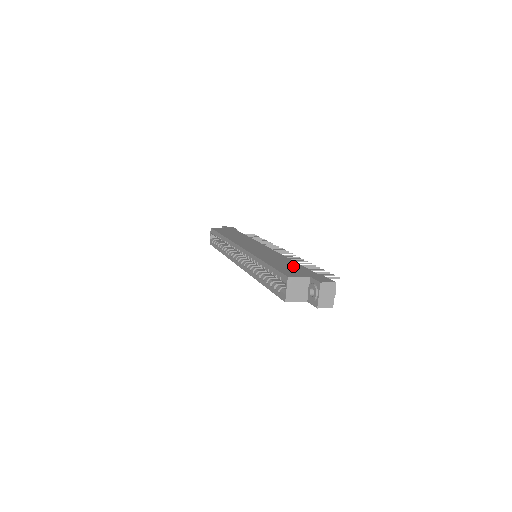
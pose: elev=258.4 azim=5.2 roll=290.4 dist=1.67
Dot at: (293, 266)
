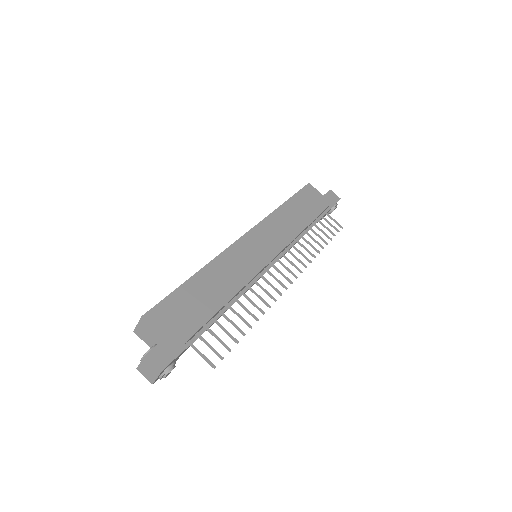
Dot at: (199, 308)
